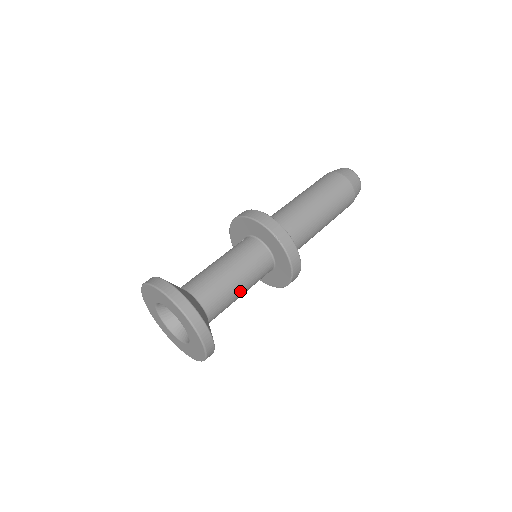
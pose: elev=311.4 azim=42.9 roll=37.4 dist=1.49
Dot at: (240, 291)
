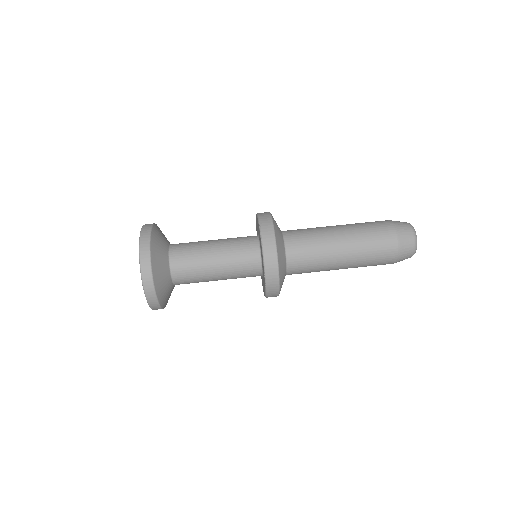
Dot at: (213, 266)
